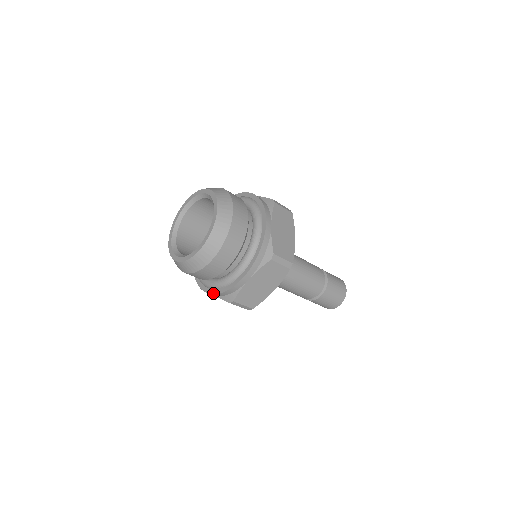
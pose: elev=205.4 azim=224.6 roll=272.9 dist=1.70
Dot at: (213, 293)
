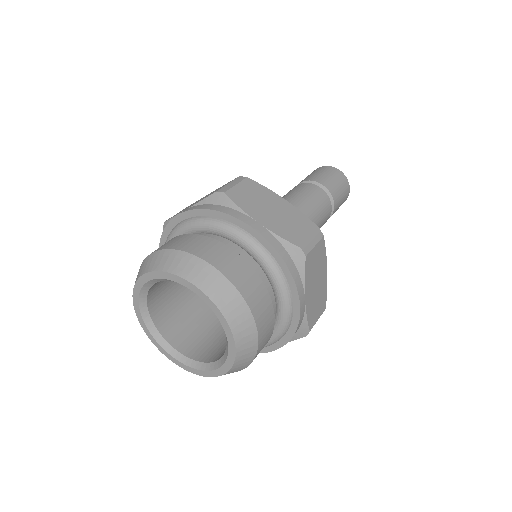
Dot at: occluded
